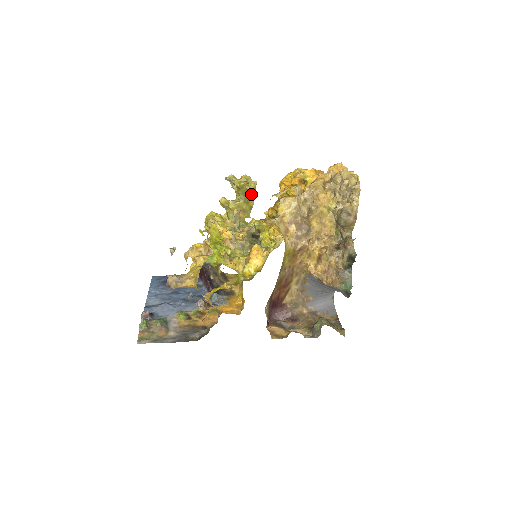
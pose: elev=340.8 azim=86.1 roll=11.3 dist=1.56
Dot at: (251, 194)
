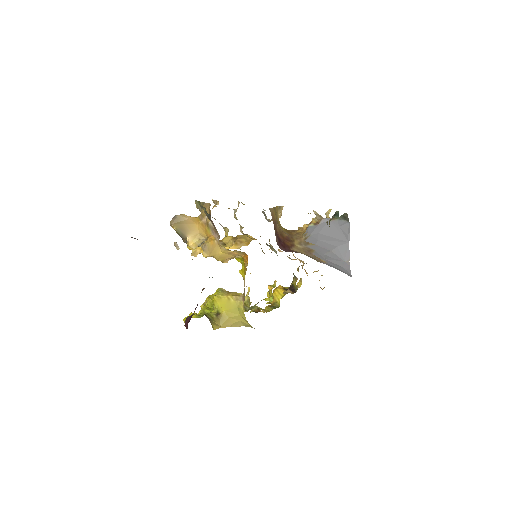
Dot at: (247, 292)
